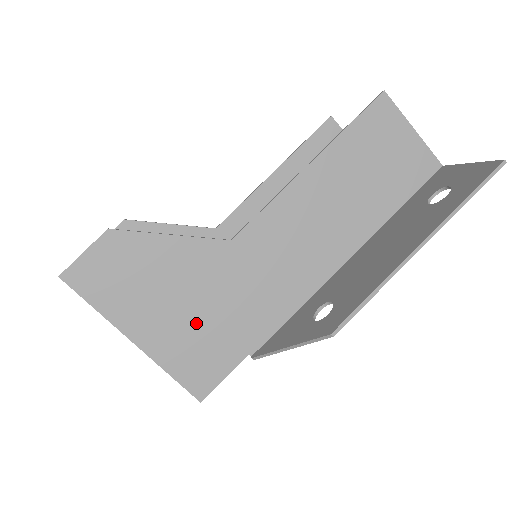
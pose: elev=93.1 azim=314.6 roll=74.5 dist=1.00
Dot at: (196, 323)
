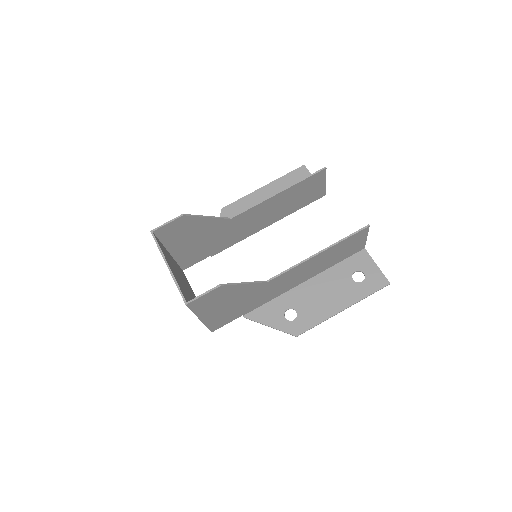
Dot at: (231, 310)
